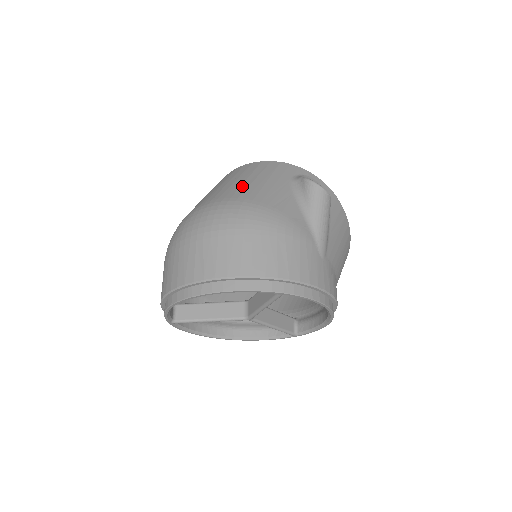
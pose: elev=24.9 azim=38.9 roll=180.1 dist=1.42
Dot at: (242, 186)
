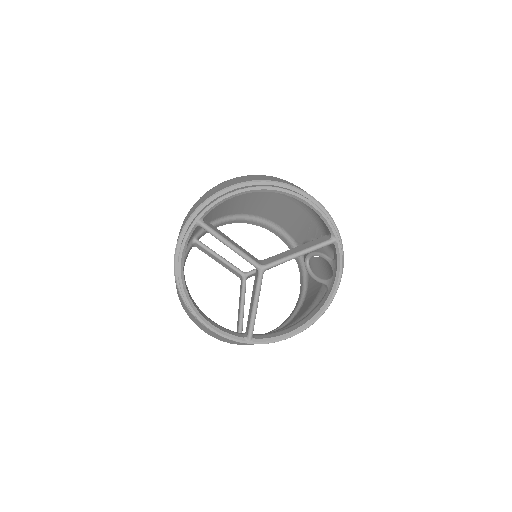
Dot at: occluded
